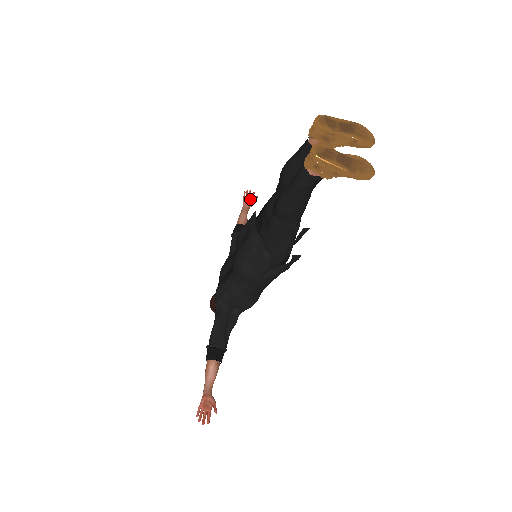
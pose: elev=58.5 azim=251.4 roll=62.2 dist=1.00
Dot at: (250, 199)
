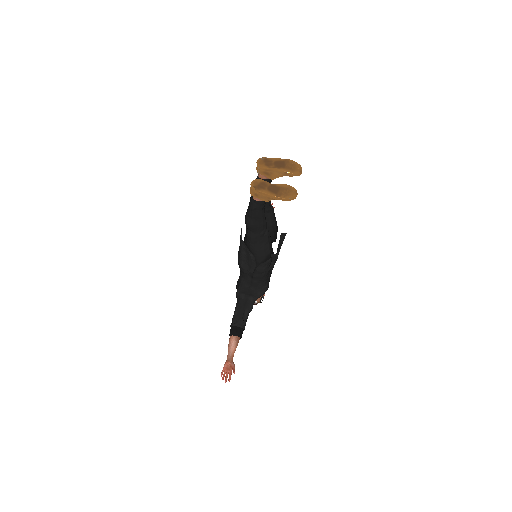
Dot at: occluded
